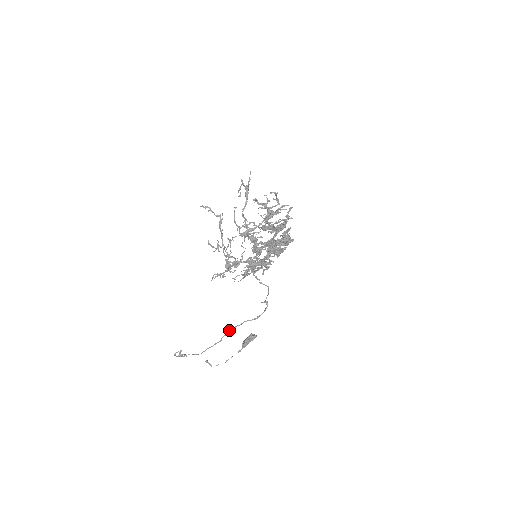
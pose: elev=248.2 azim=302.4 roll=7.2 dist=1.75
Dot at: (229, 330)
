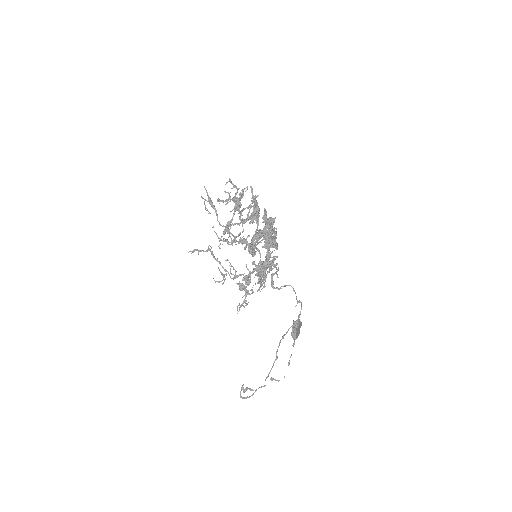
Dot at: occluded
